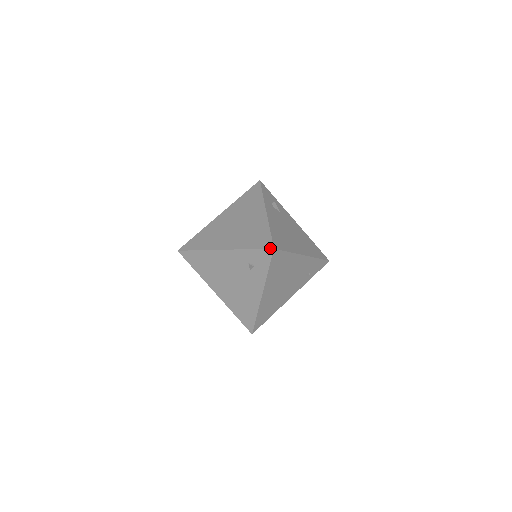
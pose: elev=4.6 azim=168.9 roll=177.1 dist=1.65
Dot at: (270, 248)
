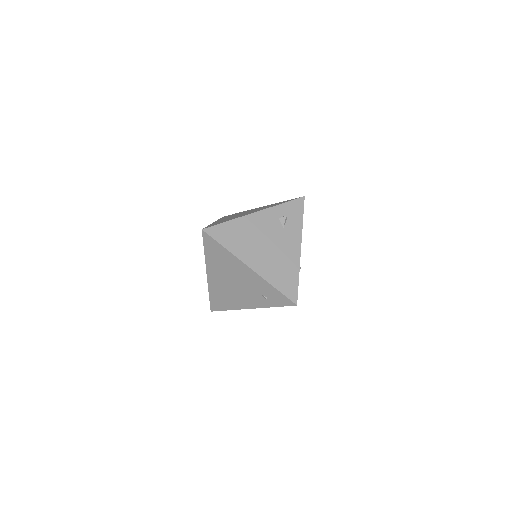
Dot at: (203, 228)
